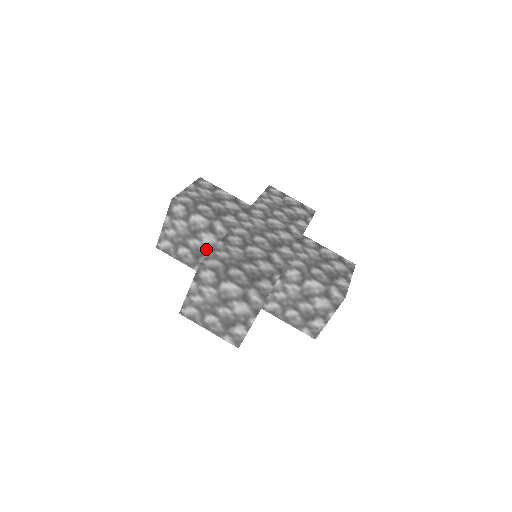
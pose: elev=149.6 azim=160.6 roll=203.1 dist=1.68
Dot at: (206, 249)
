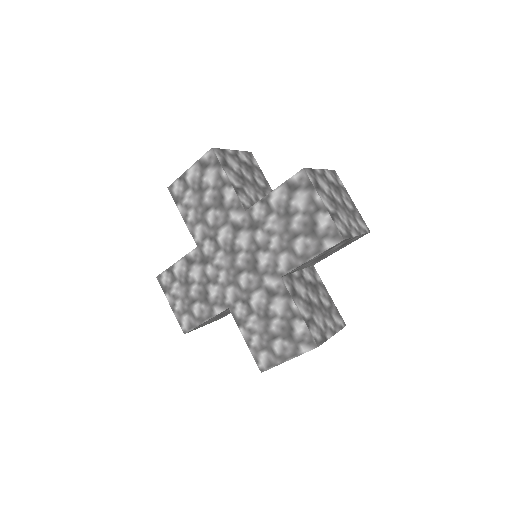
Dot at: occluded
